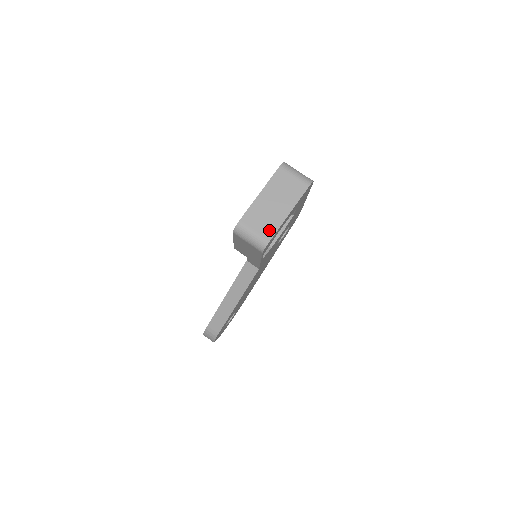
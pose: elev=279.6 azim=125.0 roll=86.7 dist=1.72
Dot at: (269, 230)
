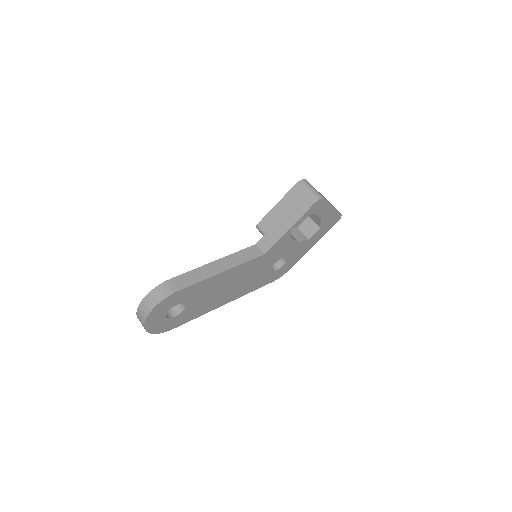
Dot at: occluded
